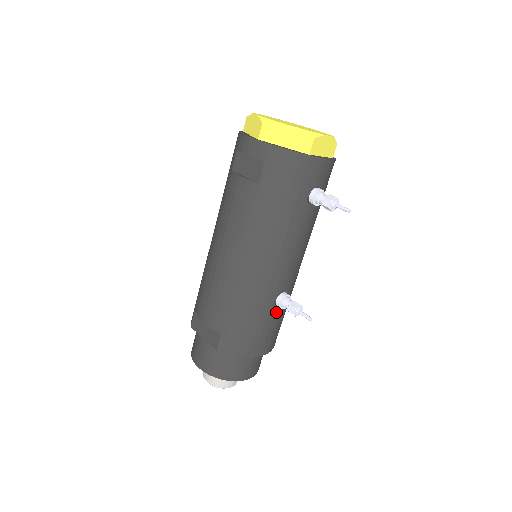
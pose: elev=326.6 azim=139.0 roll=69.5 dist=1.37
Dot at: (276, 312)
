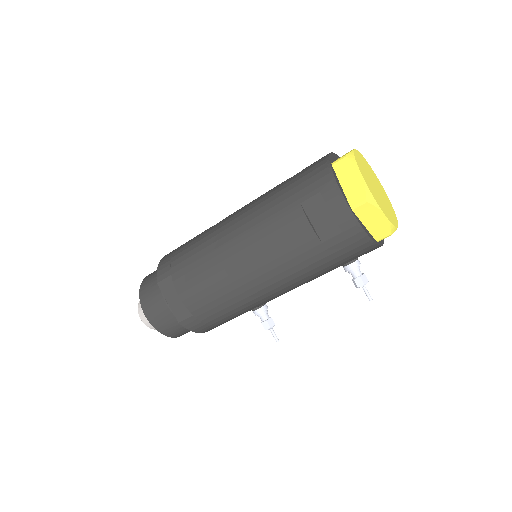
Dot at: occluded
